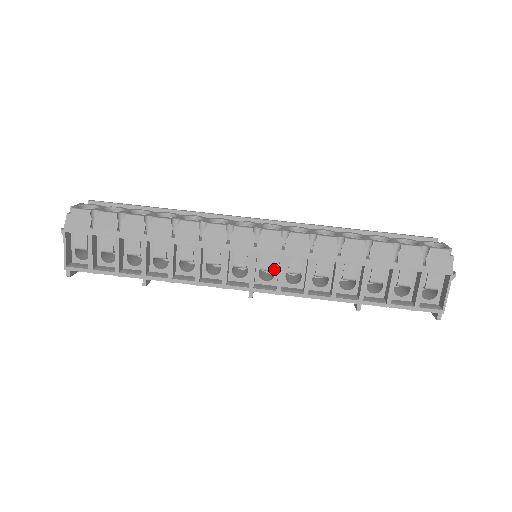
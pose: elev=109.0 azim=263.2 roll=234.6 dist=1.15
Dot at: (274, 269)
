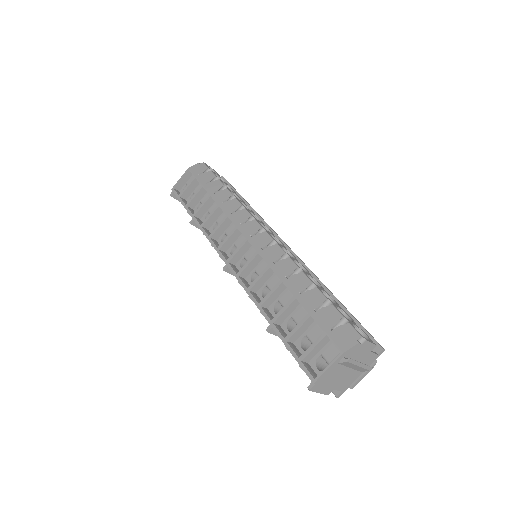
Dot at: occluded
